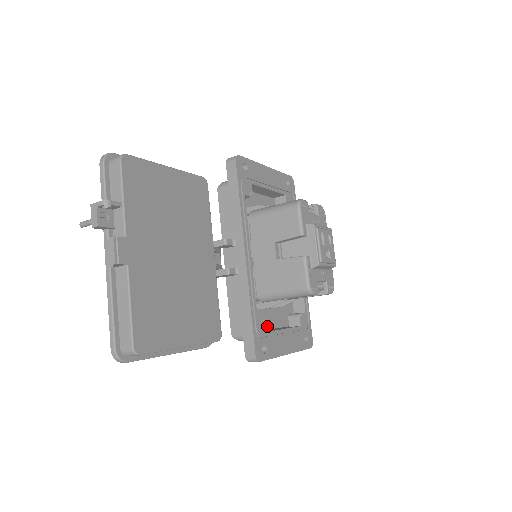
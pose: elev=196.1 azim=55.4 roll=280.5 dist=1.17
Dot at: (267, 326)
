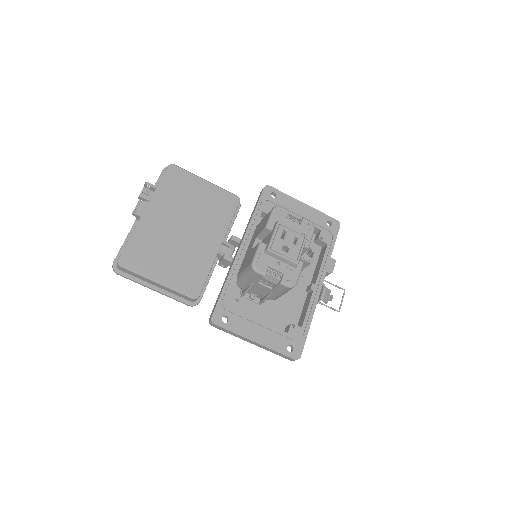
Dot at: occluded
